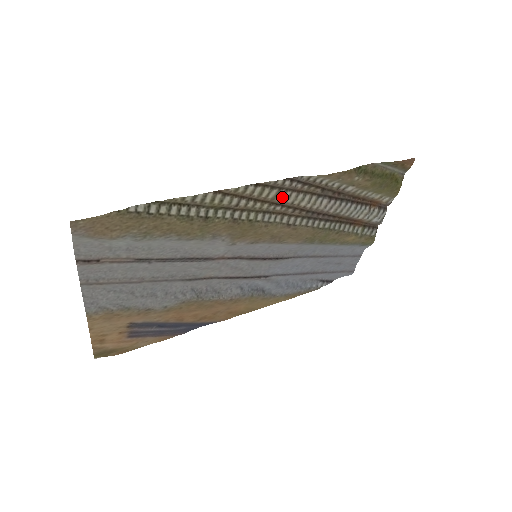
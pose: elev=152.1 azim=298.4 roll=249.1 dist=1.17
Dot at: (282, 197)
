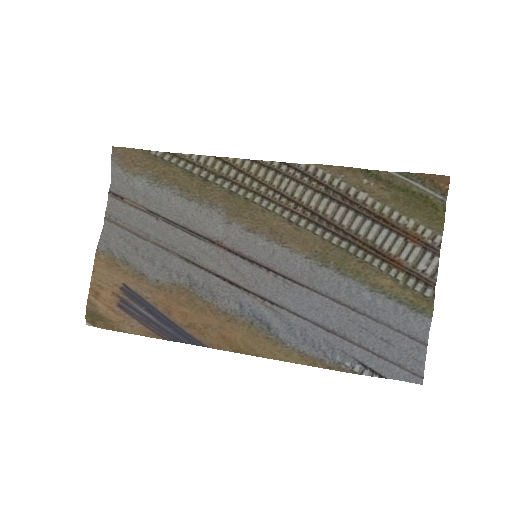
Dot at: (280, 183)
